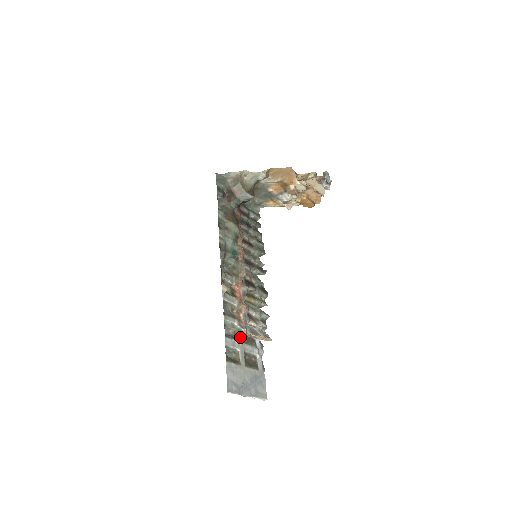
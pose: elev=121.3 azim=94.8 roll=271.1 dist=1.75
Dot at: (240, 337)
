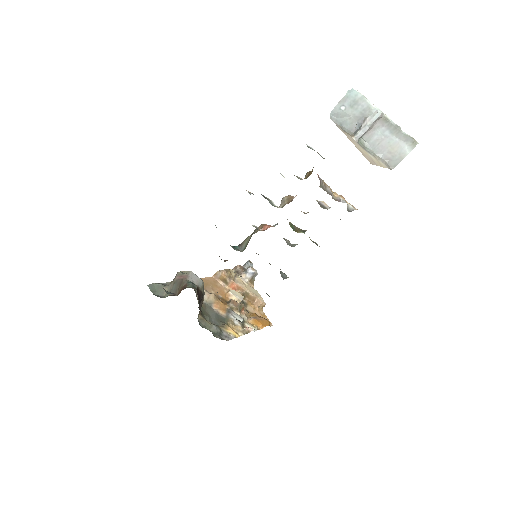
Dot at: occluded
